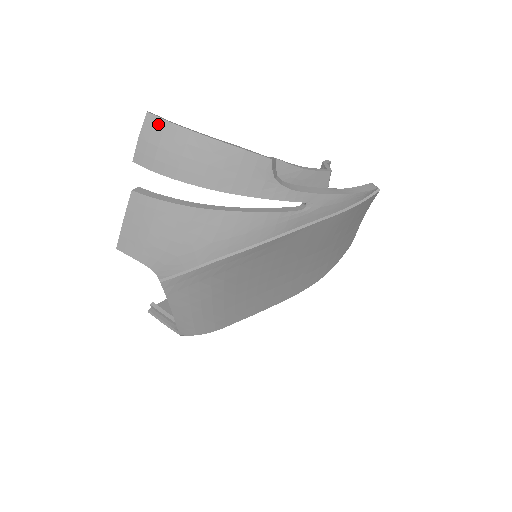
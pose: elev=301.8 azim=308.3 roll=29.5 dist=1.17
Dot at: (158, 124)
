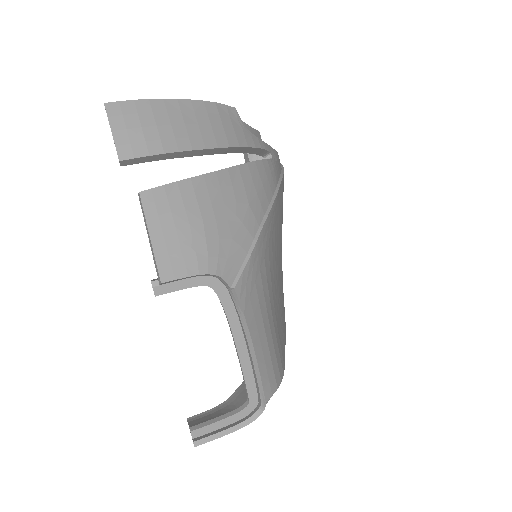
Dot at: (126, 107)
